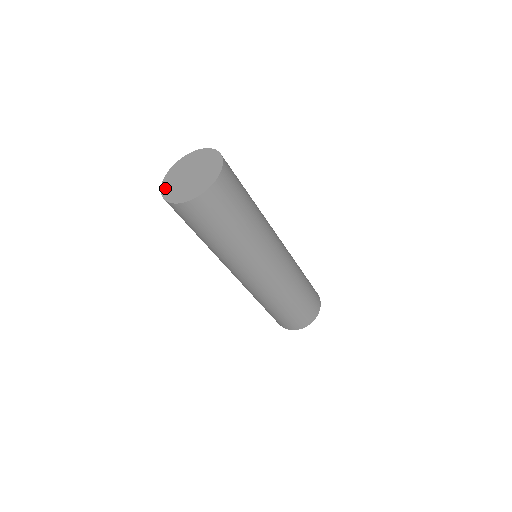
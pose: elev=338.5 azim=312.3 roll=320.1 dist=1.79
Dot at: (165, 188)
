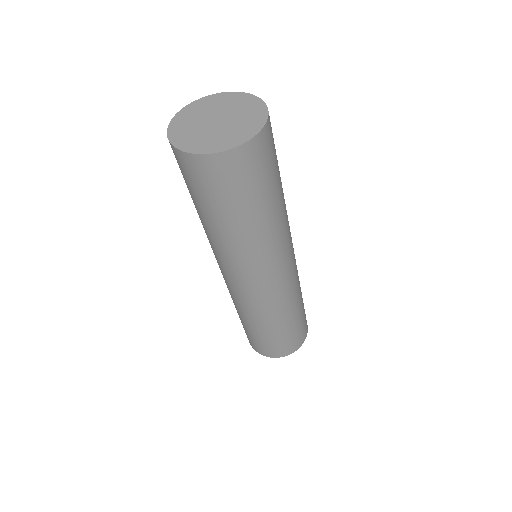
Dot at: (182, 143)
